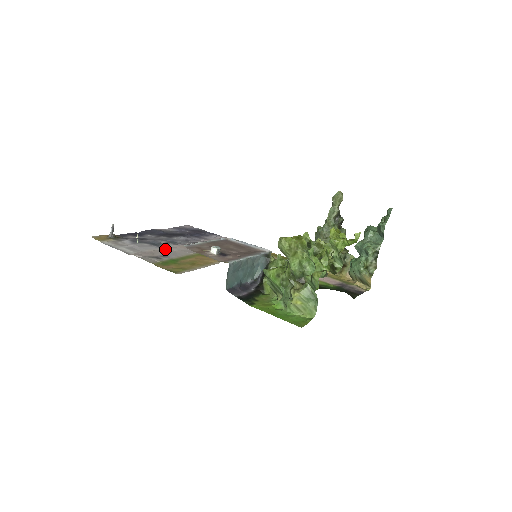
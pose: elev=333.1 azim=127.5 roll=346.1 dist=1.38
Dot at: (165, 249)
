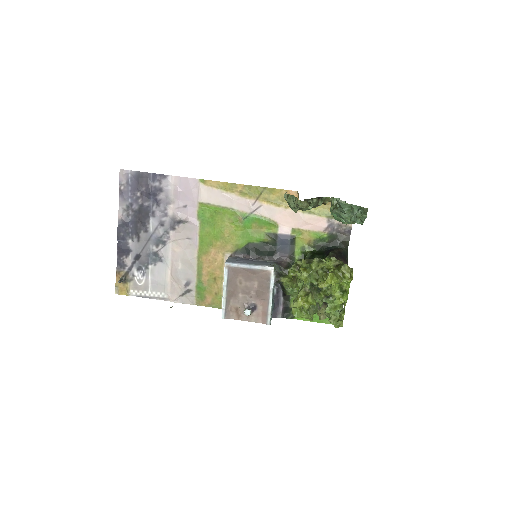
Dot at: (174, 268)
